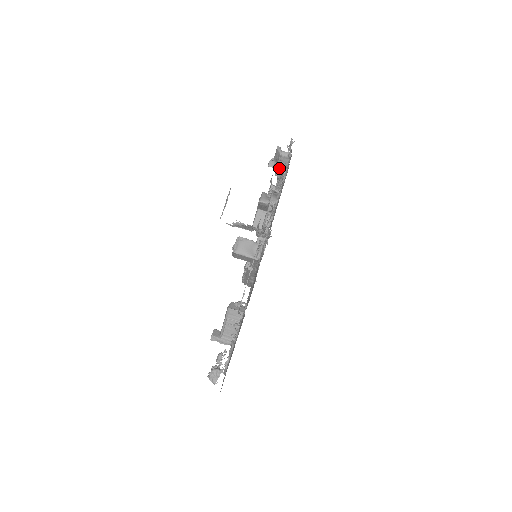
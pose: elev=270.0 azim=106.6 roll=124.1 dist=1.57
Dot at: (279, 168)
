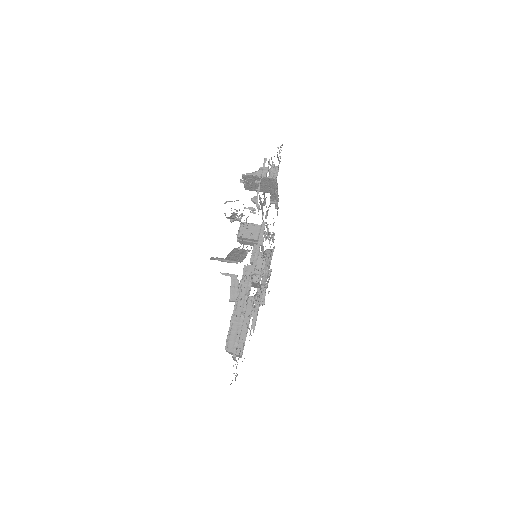
Dot at: occluded
